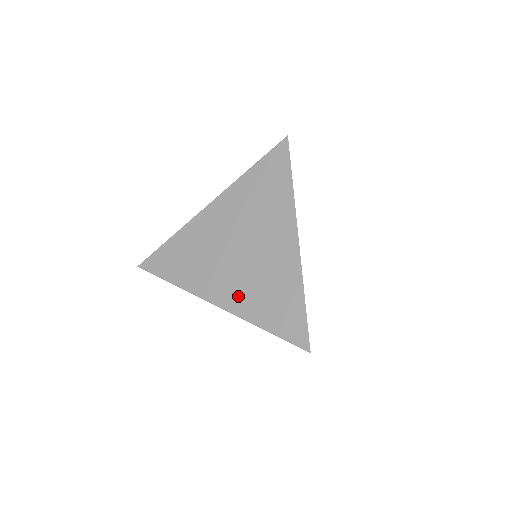
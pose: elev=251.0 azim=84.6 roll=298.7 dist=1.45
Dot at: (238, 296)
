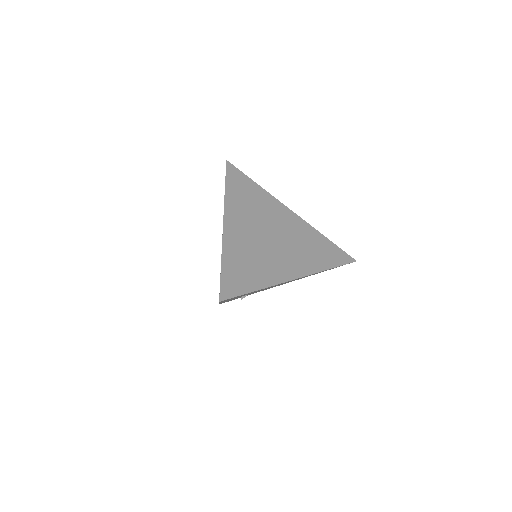
Dot at: occluded
